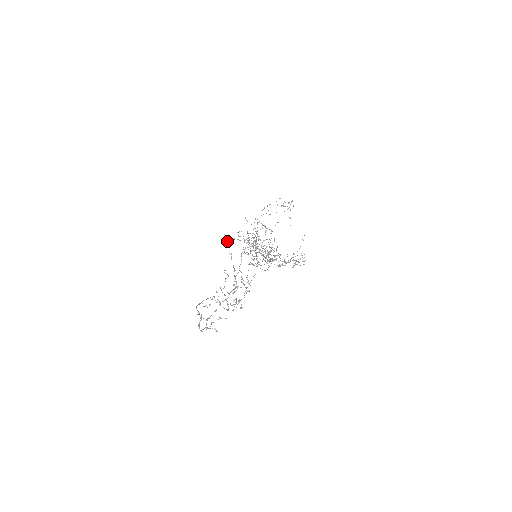
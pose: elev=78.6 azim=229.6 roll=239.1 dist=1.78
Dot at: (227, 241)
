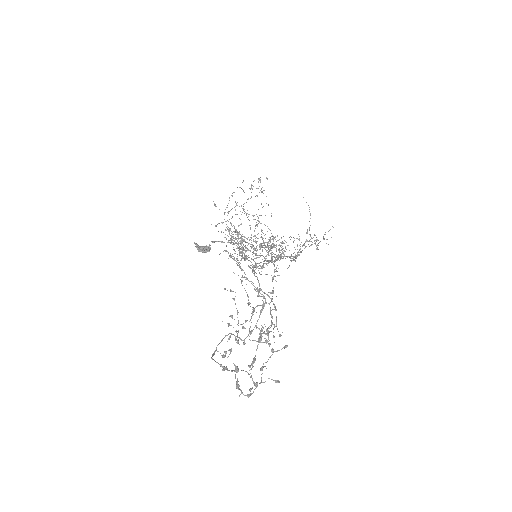
Dot at: (203, 251)
